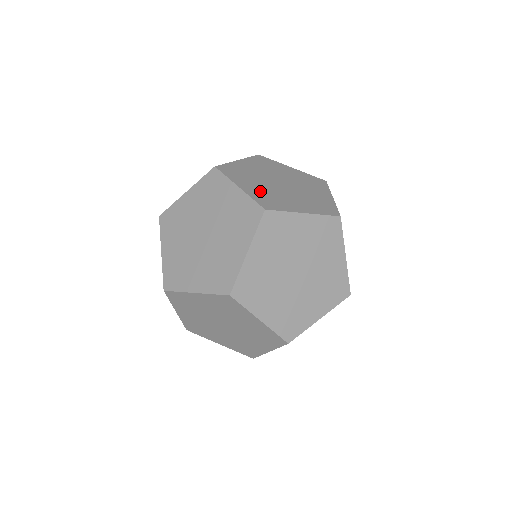
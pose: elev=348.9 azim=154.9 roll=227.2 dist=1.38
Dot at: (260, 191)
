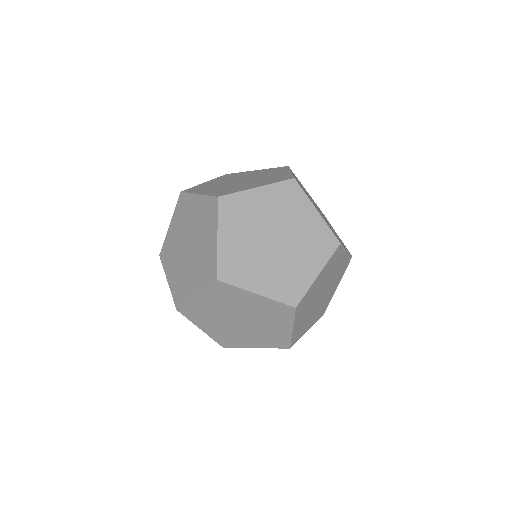
Dot at: (324, 219)
